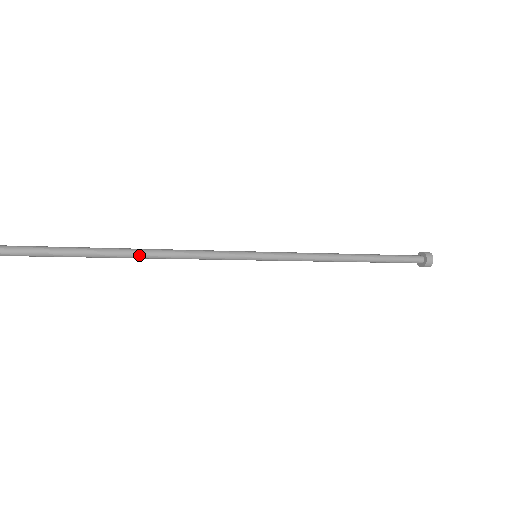
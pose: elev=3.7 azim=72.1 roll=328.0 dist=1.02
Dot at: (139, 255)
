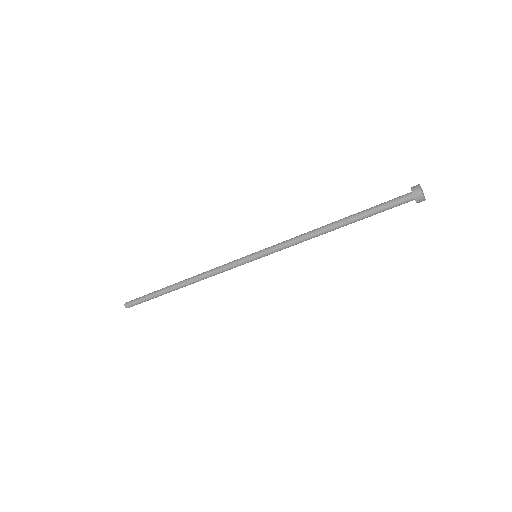
Dot at: (185, 285)
